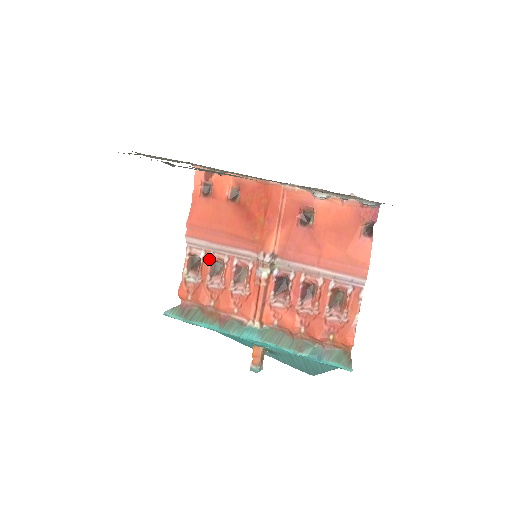
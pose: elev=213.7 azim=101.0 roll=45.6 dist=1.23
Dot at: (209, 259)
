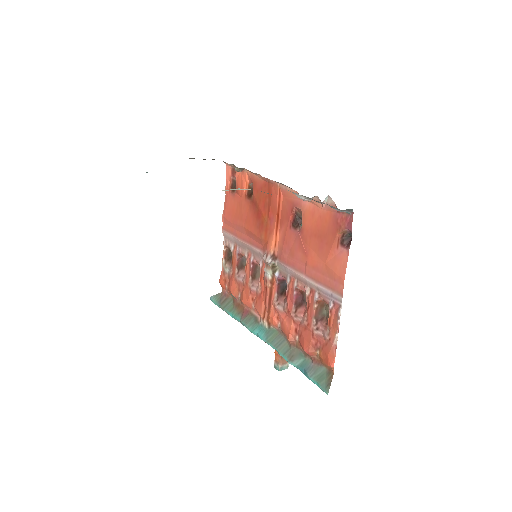
Dot at: (236, 253)
